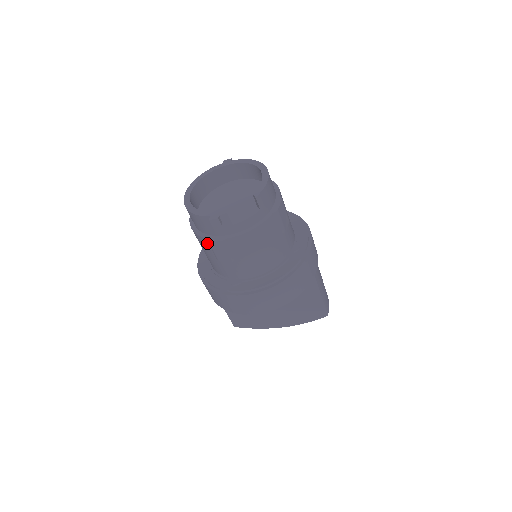
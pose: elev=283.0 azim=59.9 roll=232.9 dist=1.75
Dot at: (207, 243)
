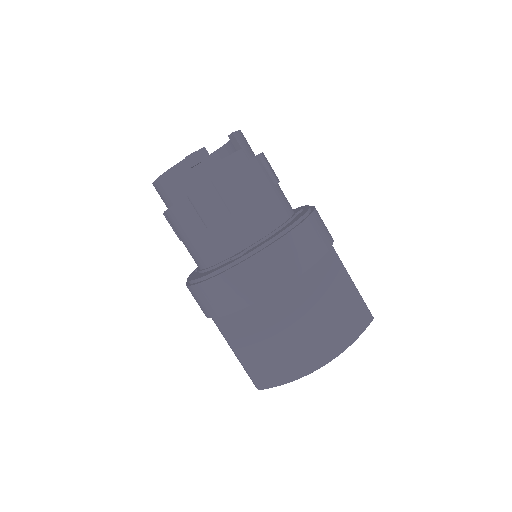
Dot at: (190, 206)
